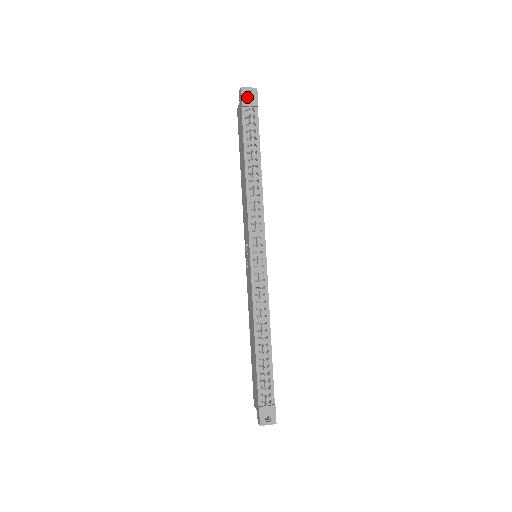
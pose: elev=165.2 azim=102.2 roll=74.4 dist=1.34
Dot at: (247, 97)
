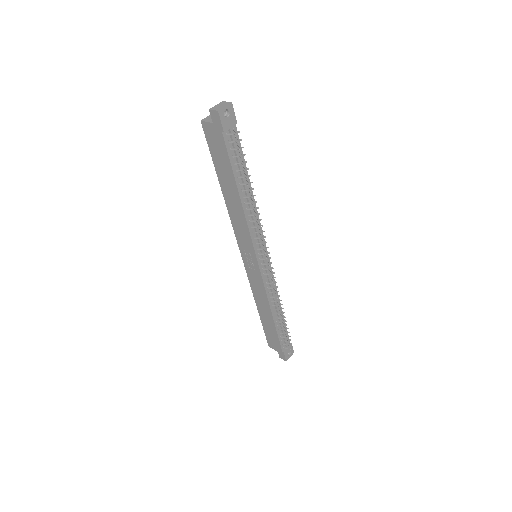
Dot at: (226, 119)
